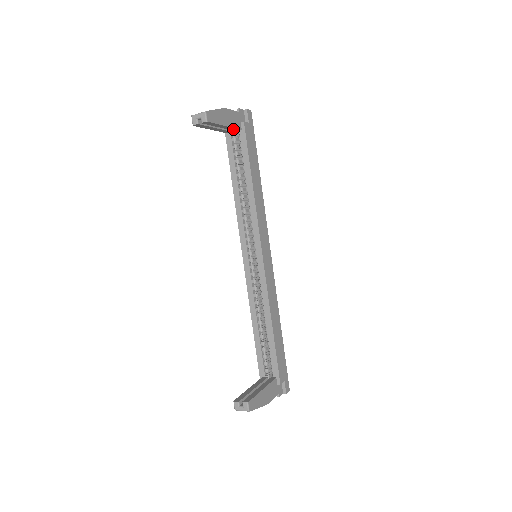
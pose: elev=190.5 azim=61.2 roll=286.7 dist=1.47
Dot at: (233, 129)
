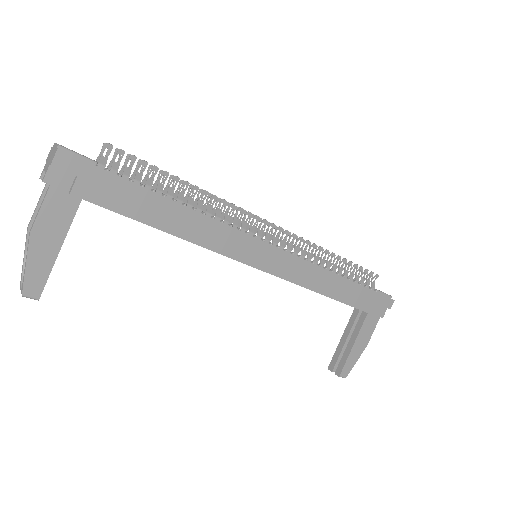
Dot at: (73, 215)
